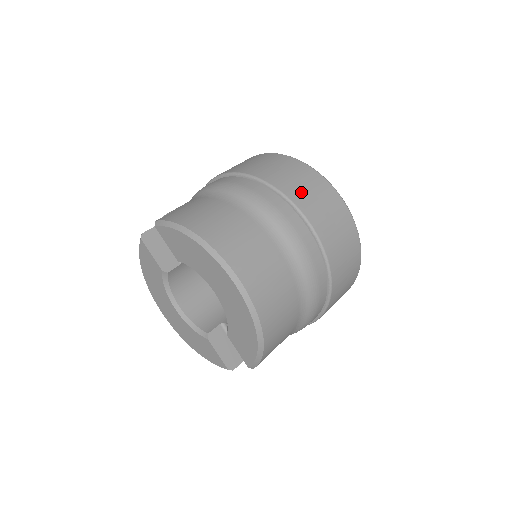
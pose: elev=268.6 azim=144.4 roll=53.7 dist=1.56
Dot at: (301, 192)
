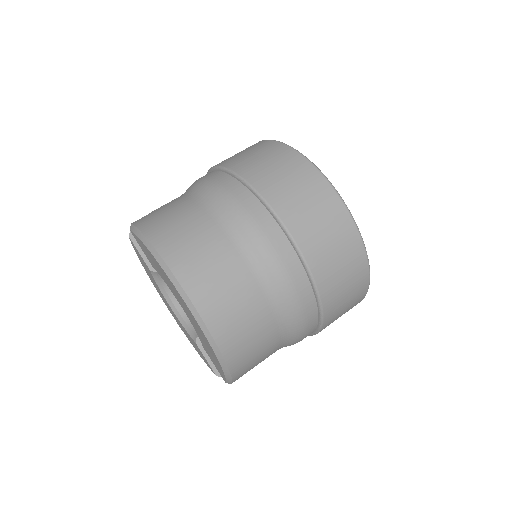
Dot at: (287, 196)
